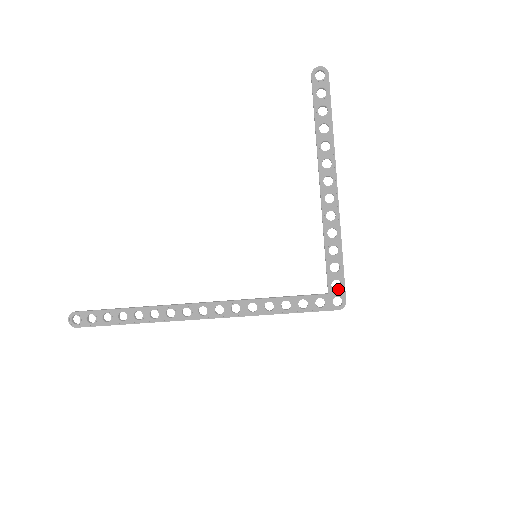
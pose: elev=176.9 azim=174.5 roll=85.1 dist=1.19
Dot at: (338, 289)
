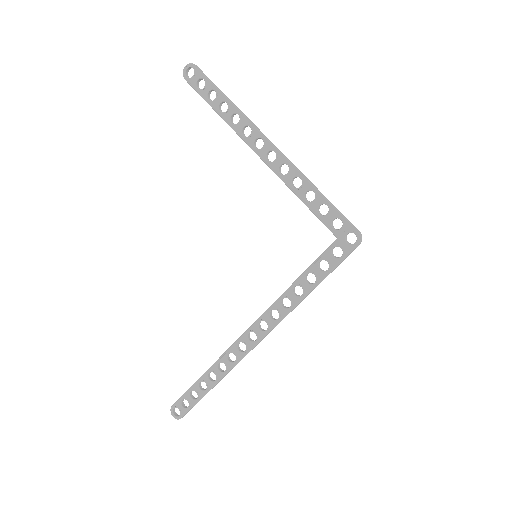
Dot at: (342, 227)
